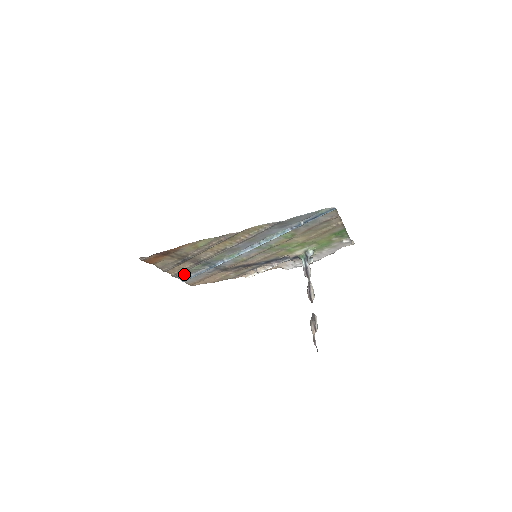
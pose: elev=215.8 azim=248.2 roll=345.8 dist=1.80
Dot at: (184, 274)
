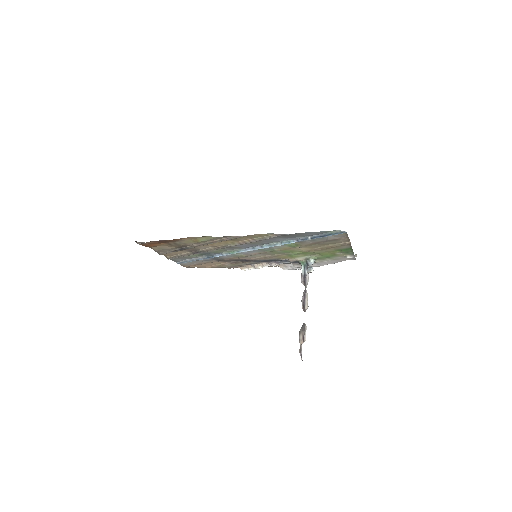
Dot at: (180, 258)
